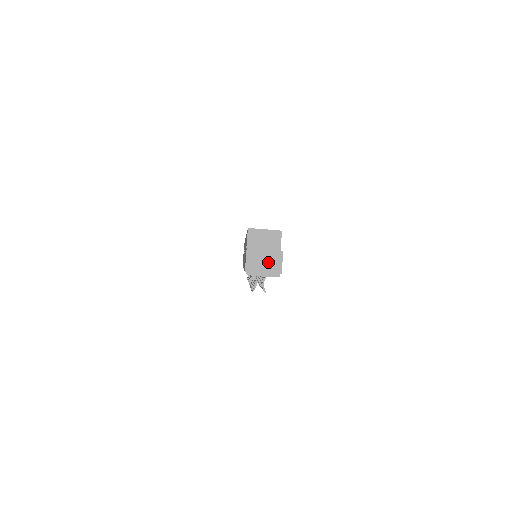
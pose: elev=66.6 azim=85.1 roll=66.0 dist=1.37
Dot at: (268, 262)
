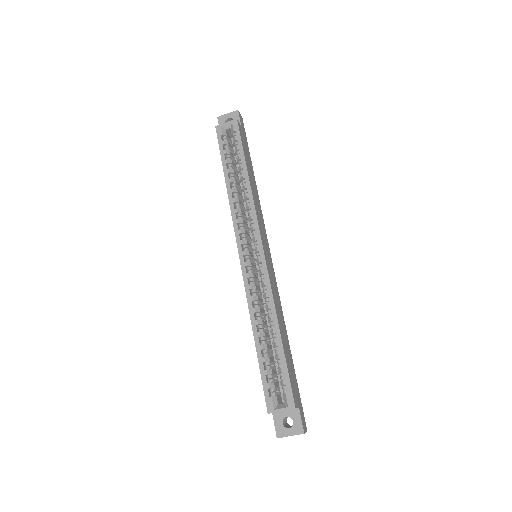
Dot at: occluded
